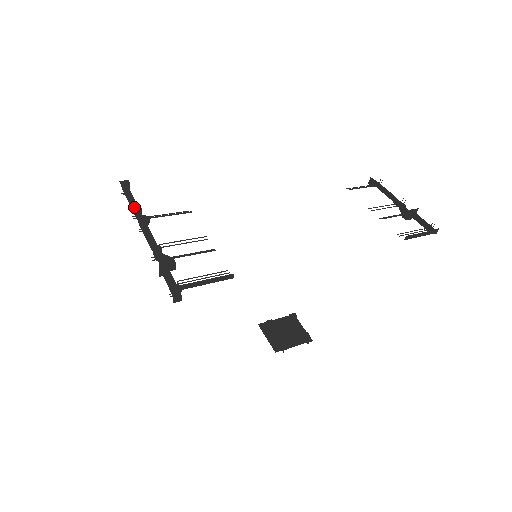
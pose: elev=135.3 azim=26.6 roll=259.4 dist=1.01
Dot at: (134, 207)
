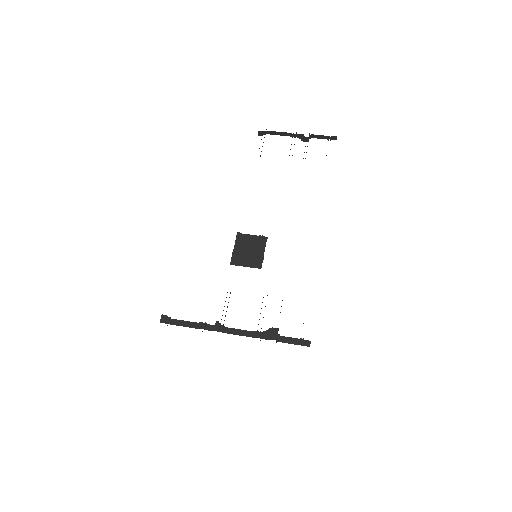
Dot at: (201, 327)
